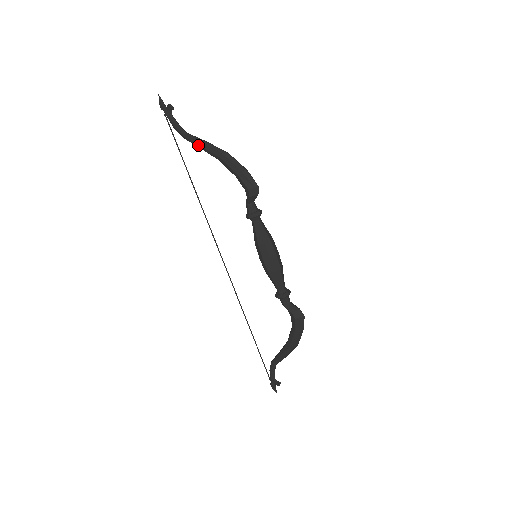
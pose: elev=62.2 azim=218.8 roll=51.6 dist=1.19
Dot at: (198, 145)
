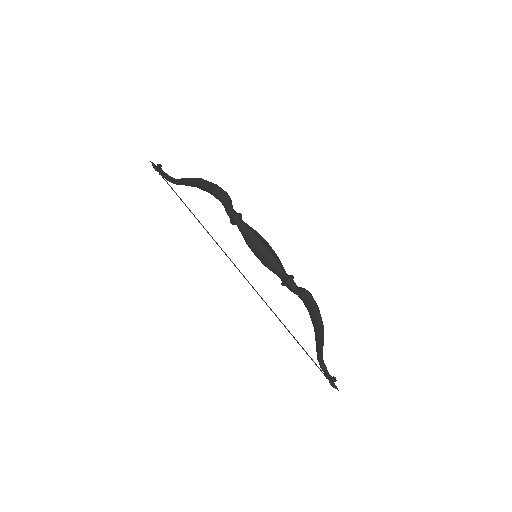
Dot at: (182, 184)
